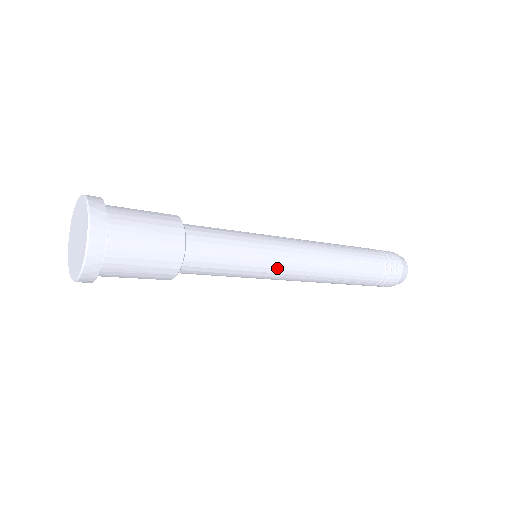
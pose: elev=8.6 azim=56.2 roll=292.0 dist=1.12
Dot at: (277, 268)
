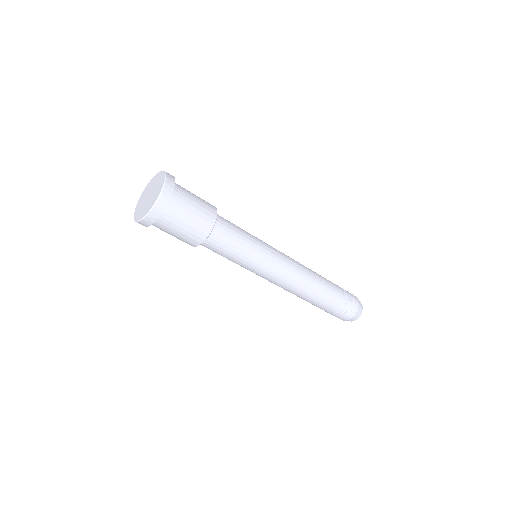
Dot at: (272, 261)
